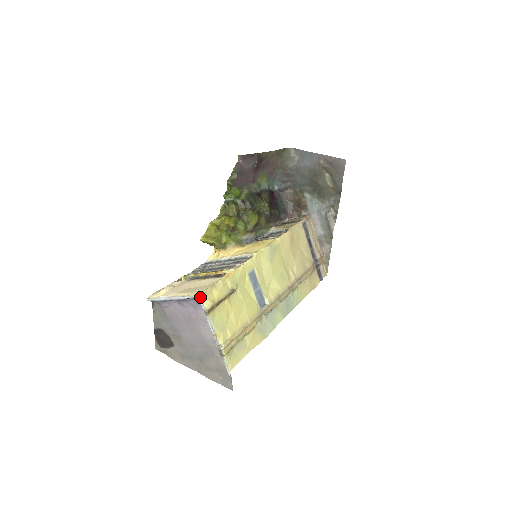
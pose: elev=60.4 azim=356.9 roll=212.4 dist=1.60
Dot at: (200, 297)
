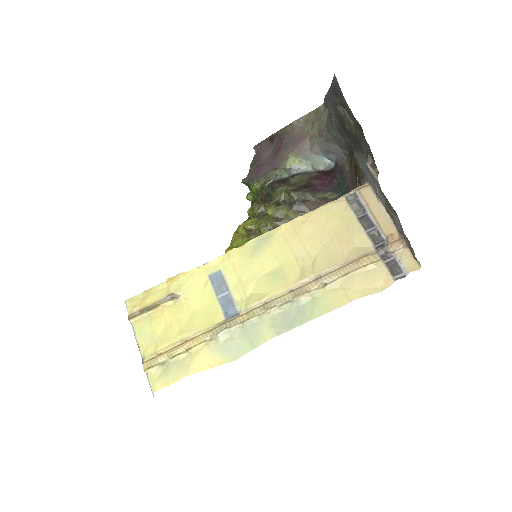
Dot at: (125, 303)
